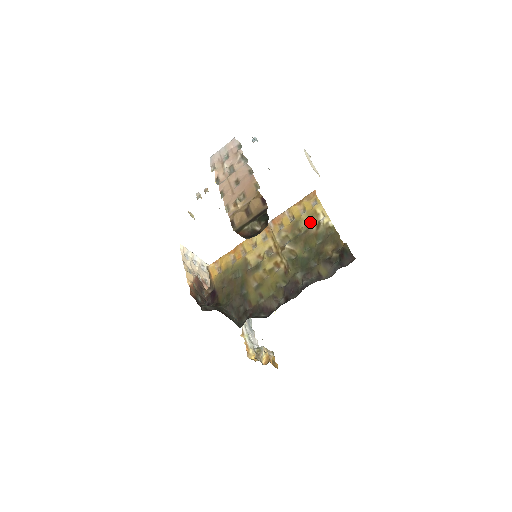
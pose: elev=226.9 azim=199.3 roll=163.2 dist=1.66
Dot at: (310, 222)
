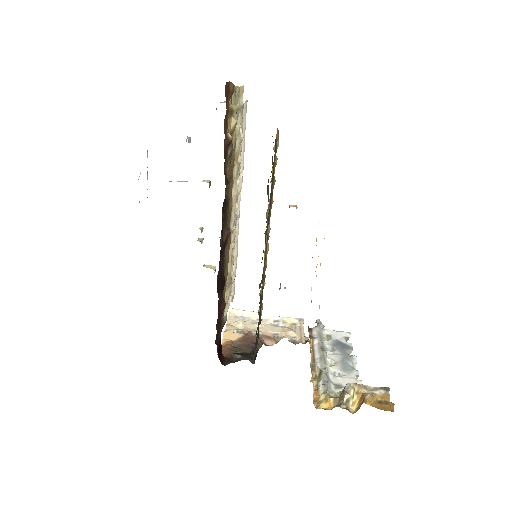
Dot at: (275, 162)
